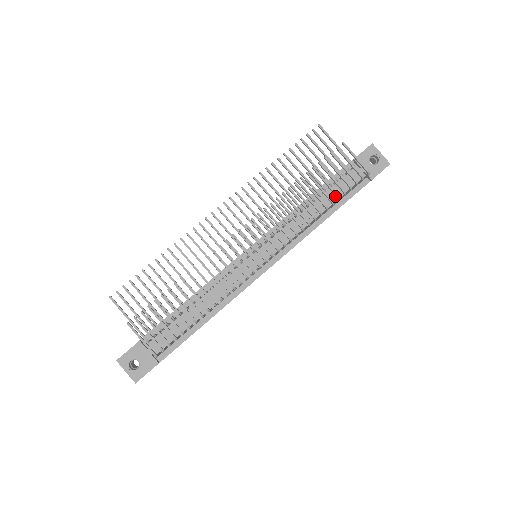
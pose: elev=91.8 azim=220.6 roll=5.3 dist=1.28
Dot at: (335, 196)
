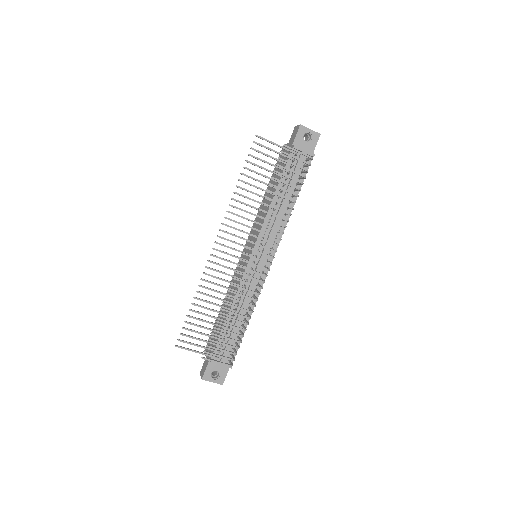
Dot at: (293, 183)
